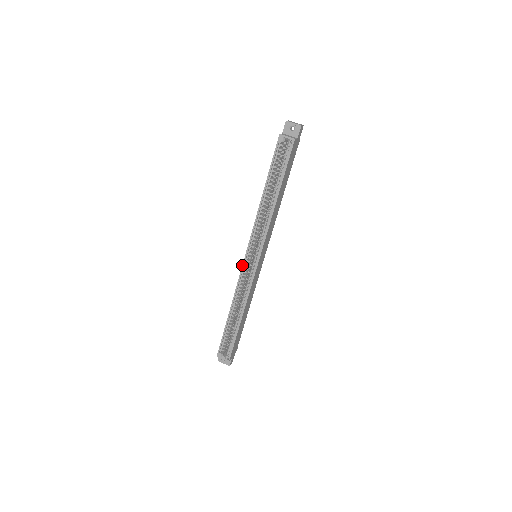
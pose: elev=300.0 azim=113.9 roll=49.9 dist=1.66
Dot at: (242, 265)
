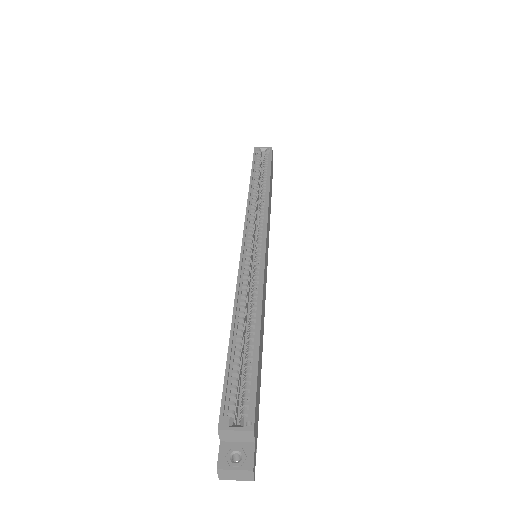
Dot at: occluded
